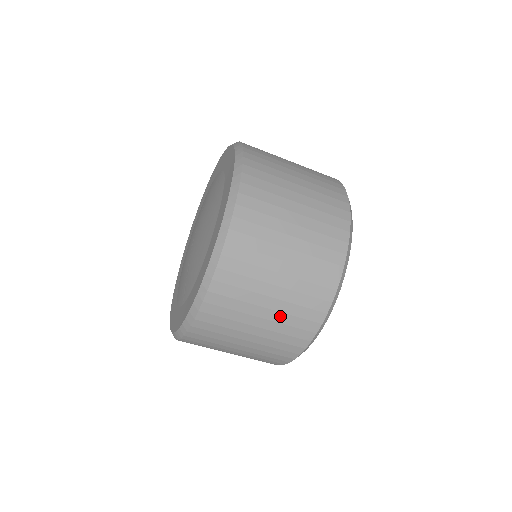
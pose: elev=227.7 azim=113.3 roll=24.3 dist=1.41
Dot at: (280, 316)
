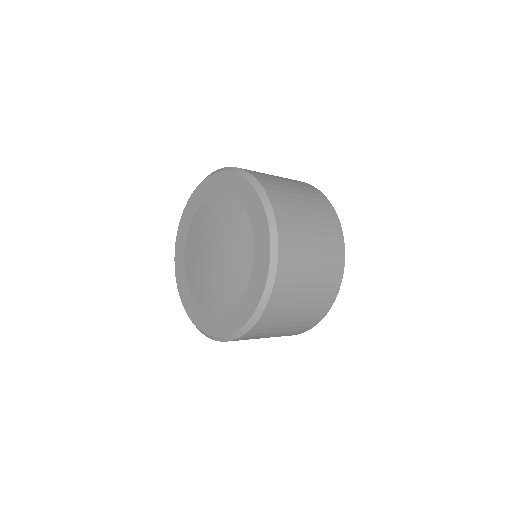
Dot at: (307, 311)
